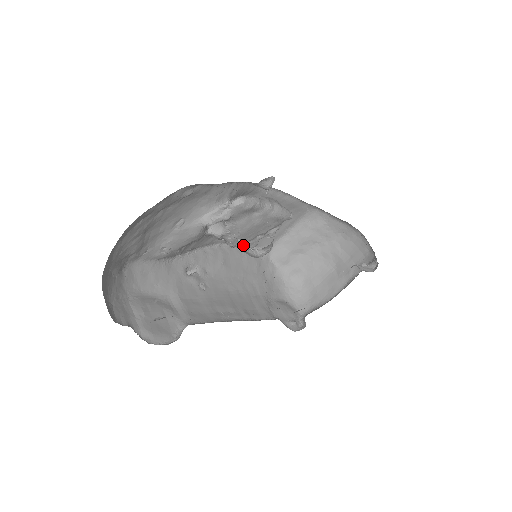
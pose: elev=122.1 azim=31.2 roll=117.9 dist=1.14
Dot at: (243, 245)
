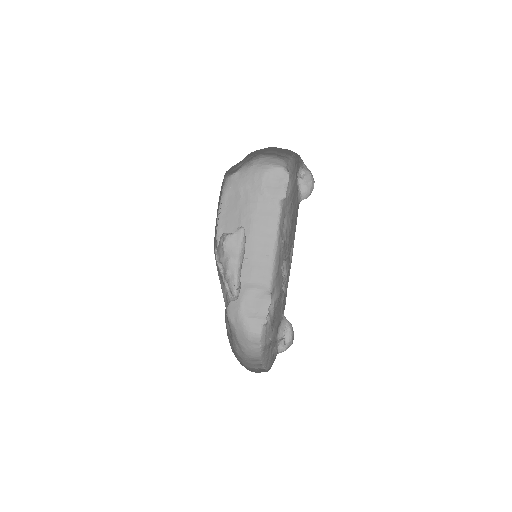
Dot at: (284, 342)
